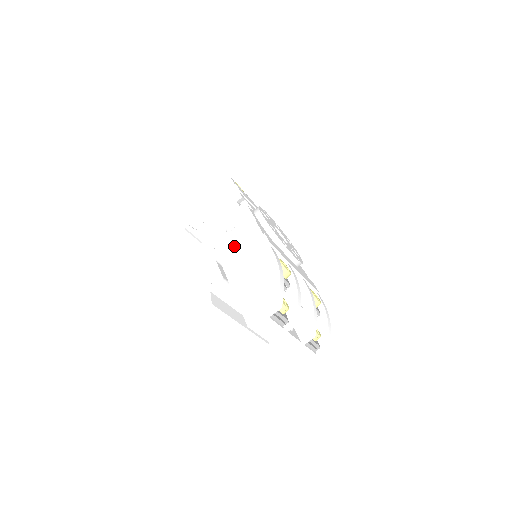
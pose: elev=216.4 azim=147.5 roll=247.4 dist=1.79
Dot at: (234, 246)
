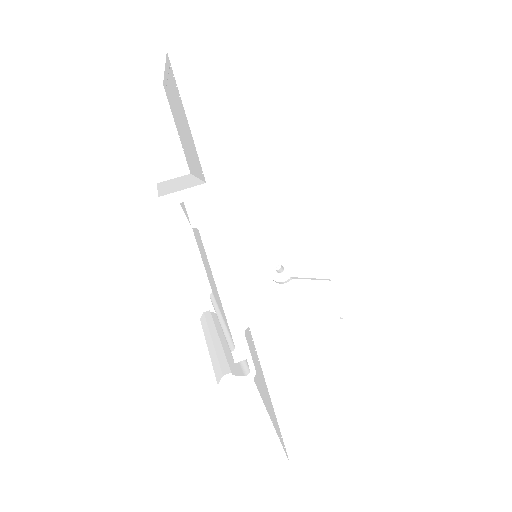
Dot at: (284, 318)
